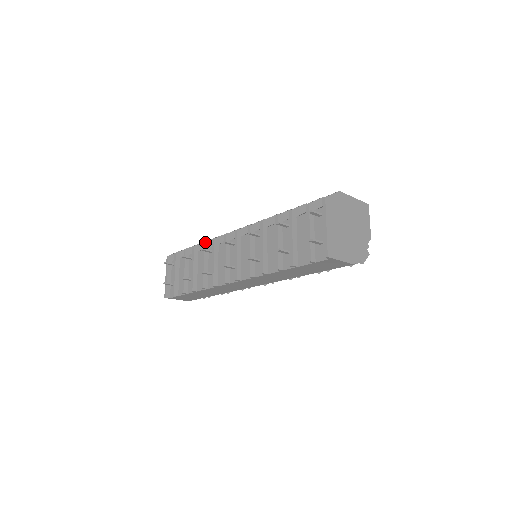
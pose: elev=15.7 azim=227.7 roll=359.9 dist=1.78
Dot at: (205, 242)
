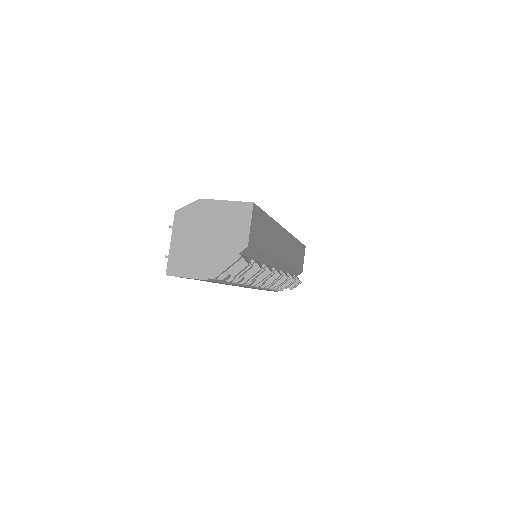
Dot at: occluded
